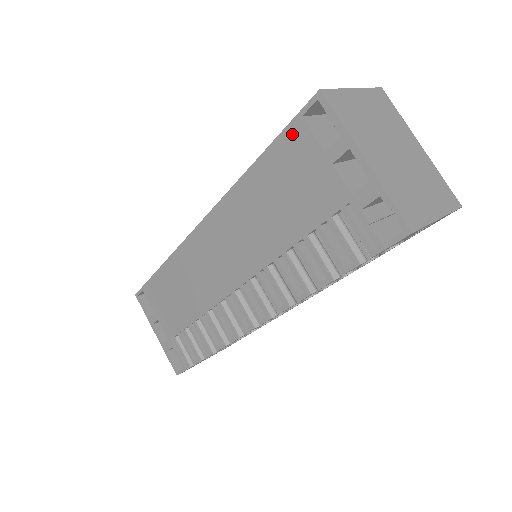
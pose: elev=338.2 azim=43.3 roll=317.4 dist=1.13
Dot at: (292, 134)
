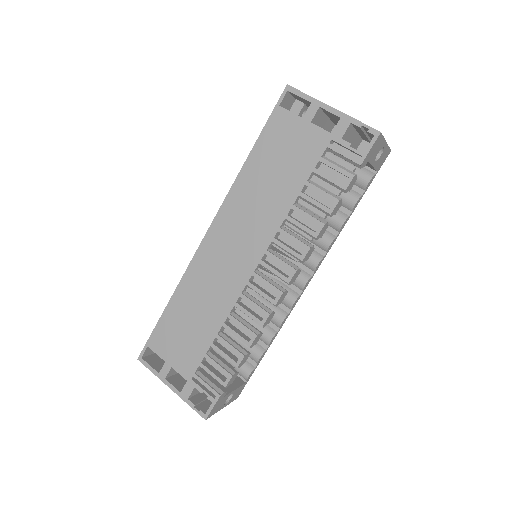
Dot at: (275, 120)
